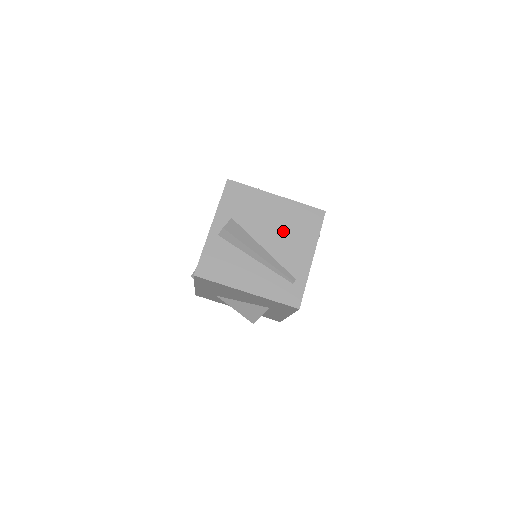
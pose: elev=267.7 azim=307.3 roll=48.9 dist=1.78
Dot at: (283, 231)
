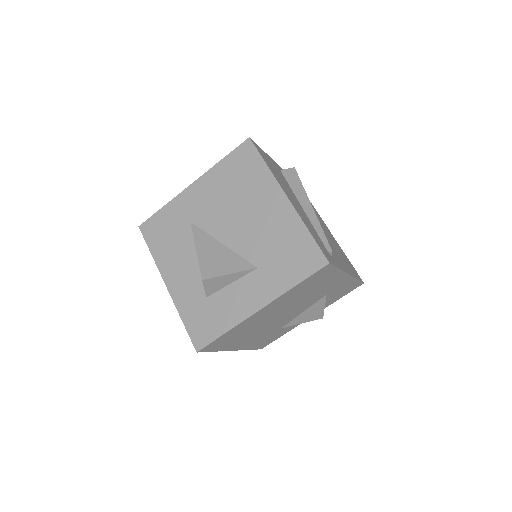
Dot at: (329, 239)
